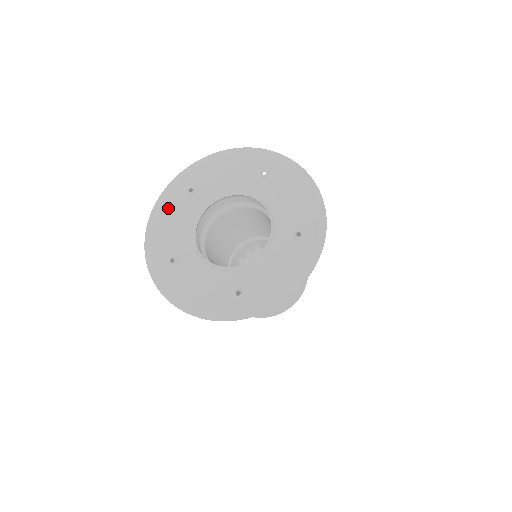
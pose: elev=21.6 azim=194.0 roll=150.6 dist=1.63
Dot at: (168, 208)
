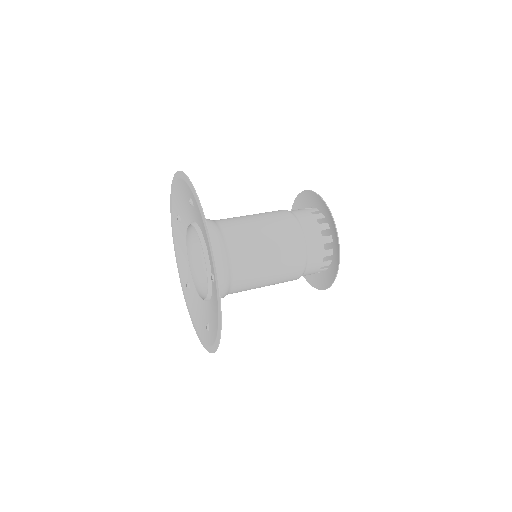
Dot at: (176, 235)
